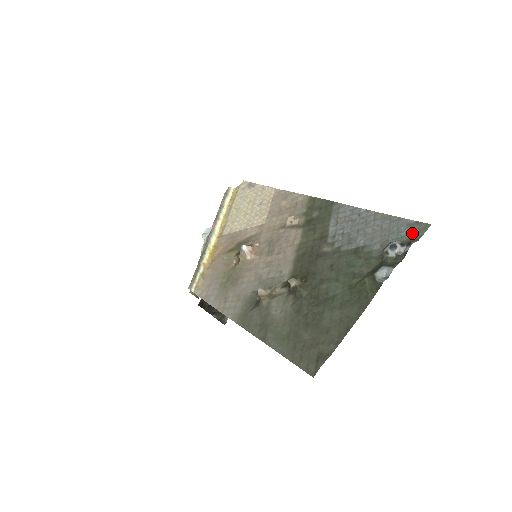
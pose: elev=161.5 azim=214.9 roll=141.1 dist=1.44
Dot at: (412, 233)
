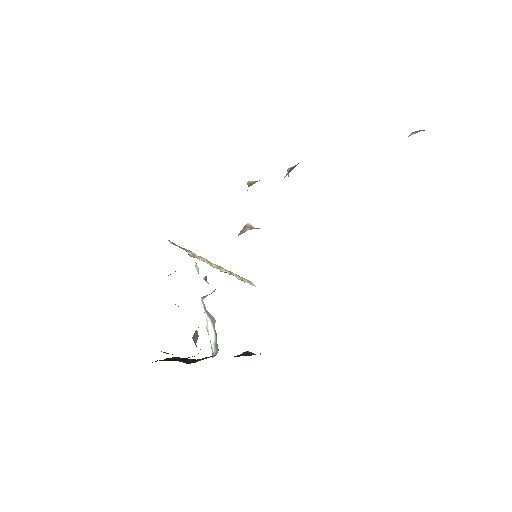
Dot at: occluded
